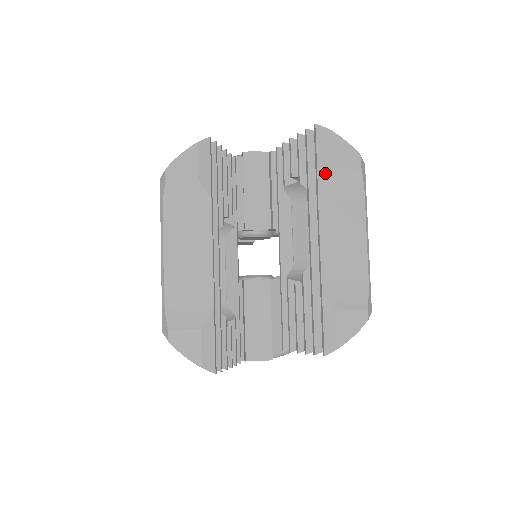
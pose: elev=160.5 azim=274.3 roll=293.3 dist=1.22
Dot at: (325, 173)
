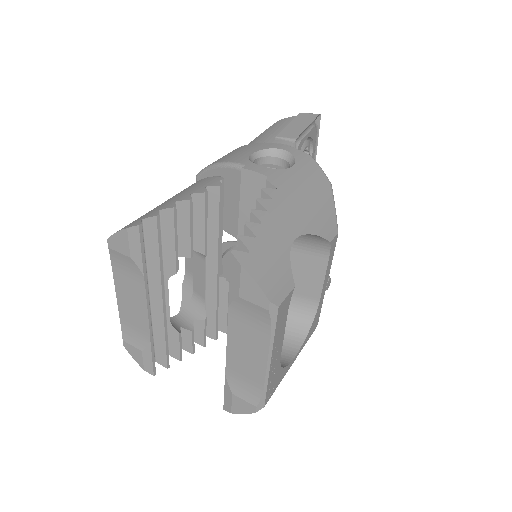
Dot at: (235, 300)
